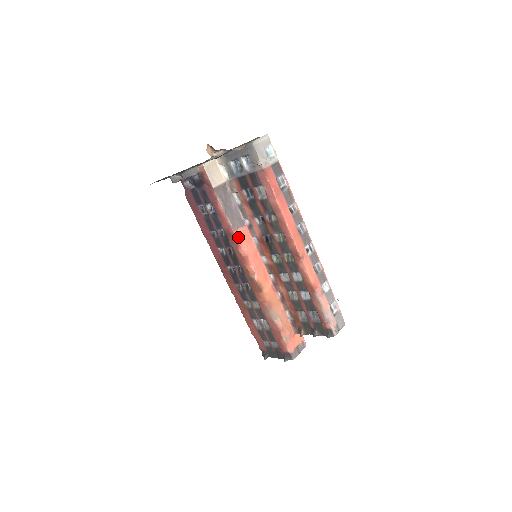
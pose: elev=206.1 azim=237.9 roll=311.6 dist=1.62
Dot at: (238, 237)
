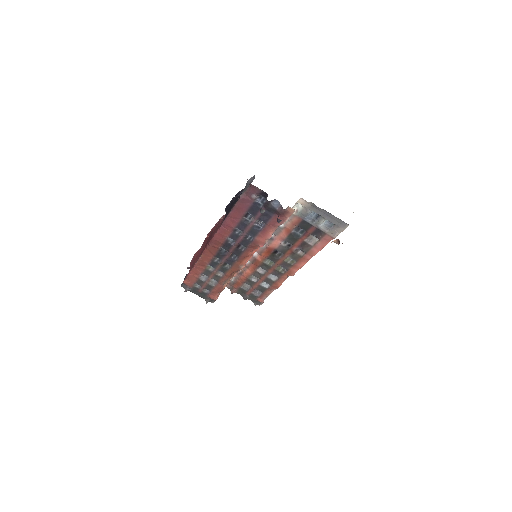
Dot at: occluded
